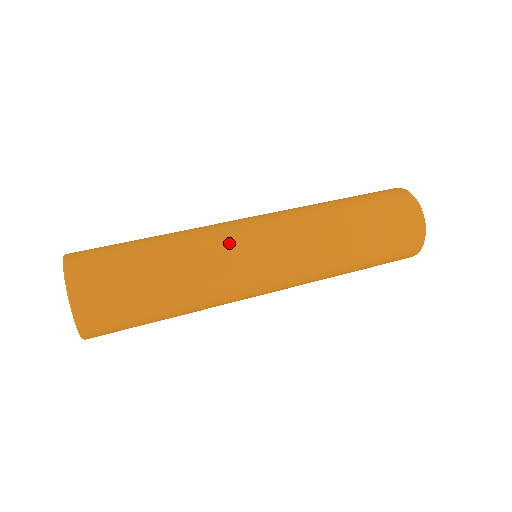
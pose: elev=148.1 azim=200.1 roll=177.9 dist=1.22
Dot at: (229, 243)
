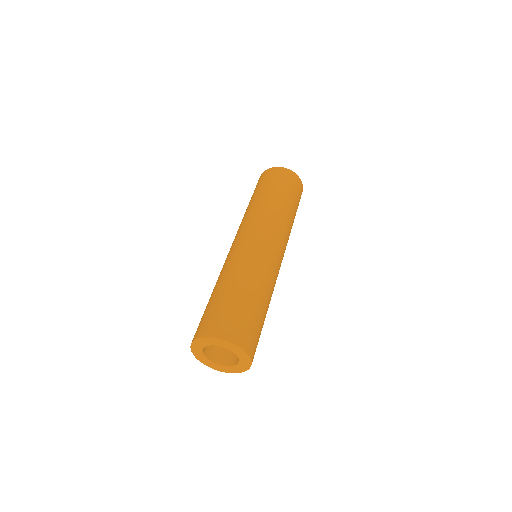
Dot at: (268, 261)
